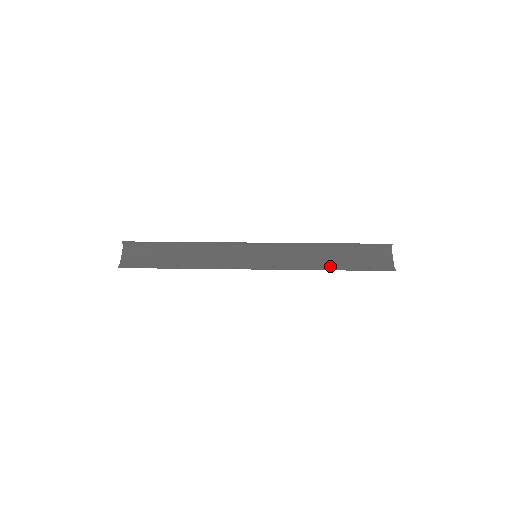
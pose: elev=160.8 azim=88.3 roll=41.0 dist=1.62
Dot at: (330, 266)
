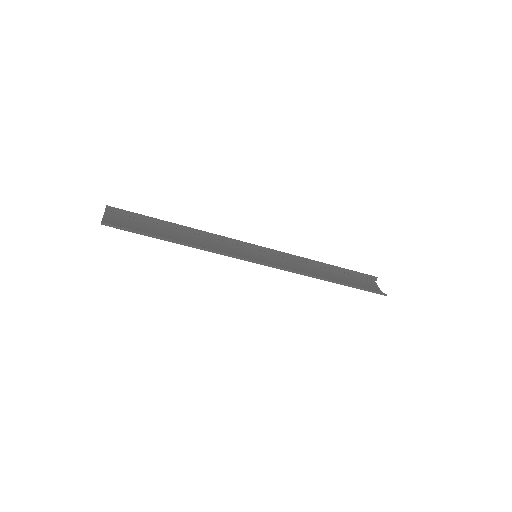
Dot at: (329, 280)
